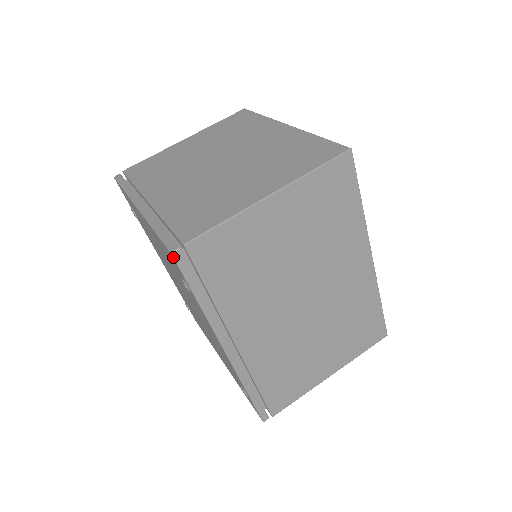
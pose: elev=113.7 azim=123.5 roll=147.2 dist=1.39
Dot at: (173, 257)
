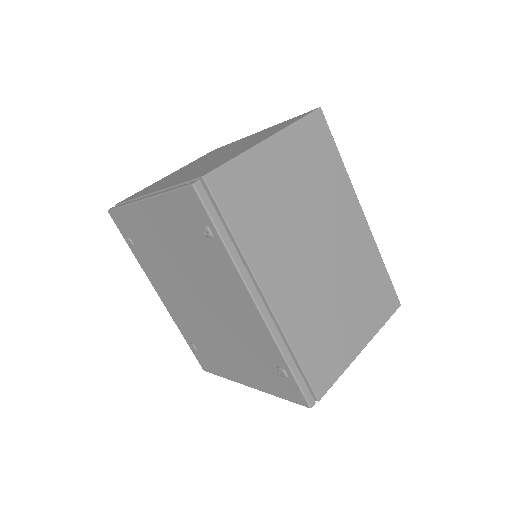
Dot at: (194, 189)
